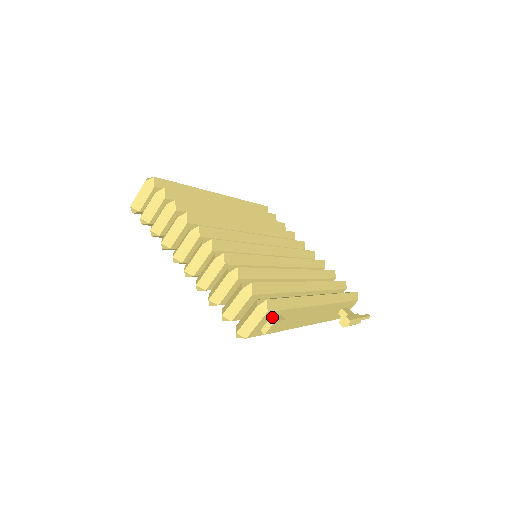
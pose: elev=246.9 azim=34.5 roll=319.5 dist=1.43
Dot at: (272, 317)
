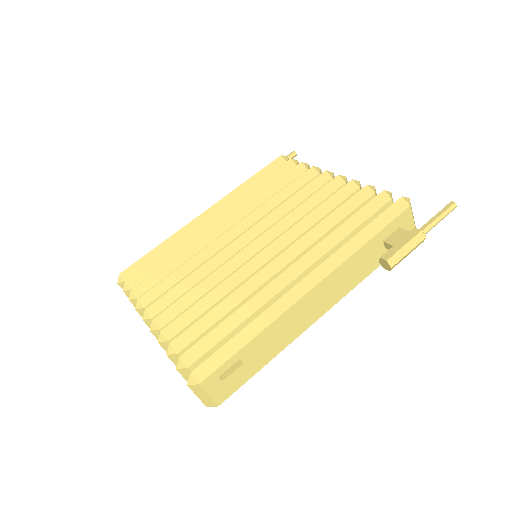
Dot at: (220, 376)
